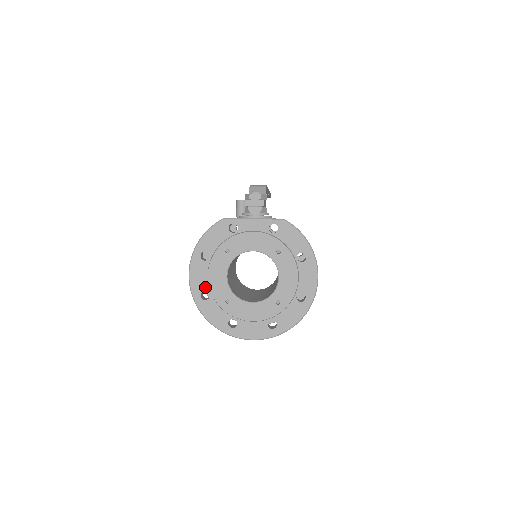
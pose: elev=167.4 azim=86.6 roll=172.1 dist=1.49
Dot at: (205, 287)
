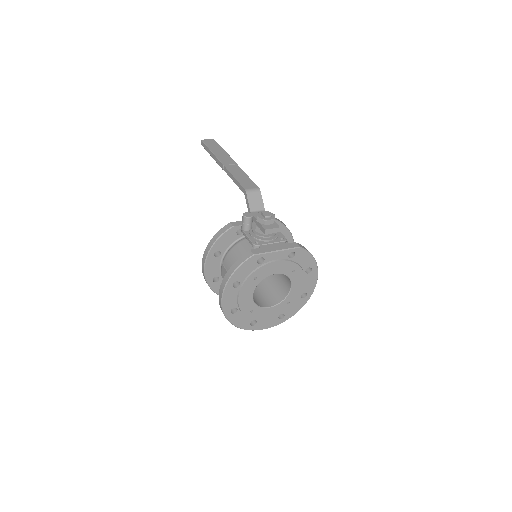
Dot at: (234, 305)
